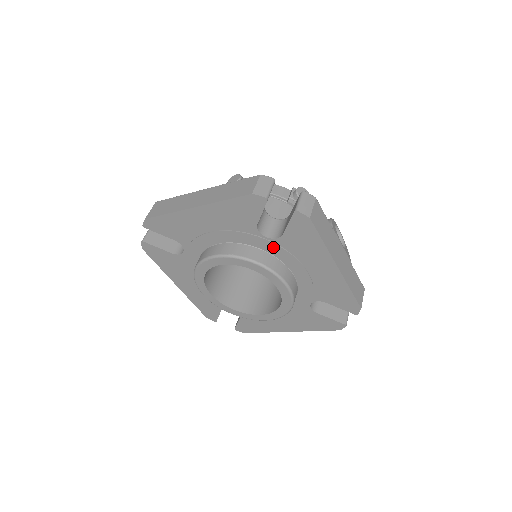
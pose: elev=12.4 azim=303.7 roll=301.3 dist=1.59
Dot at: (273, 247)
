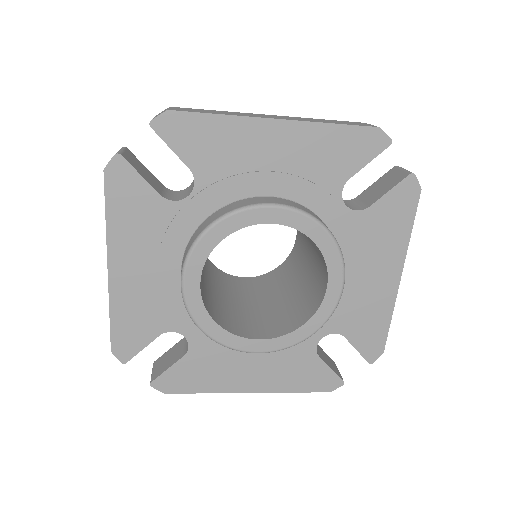
Dot at: (343, 223)
